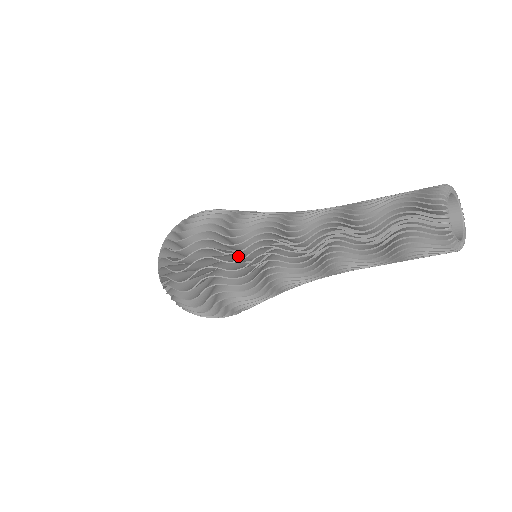
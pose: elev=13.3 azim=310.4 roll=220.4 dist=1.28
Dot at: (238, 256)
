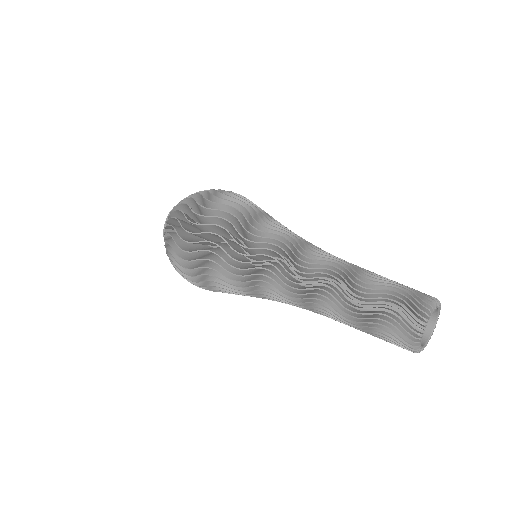
Dot at: occluded
